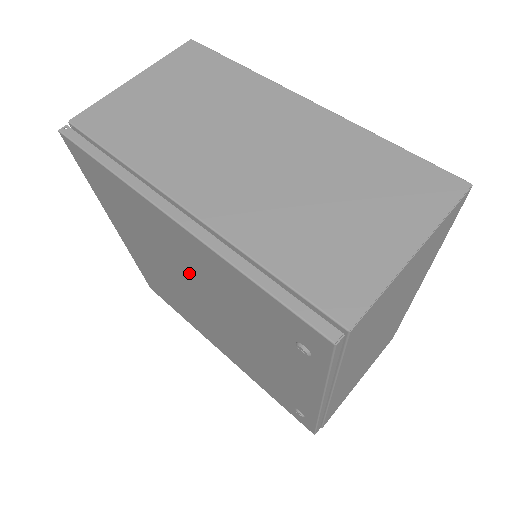
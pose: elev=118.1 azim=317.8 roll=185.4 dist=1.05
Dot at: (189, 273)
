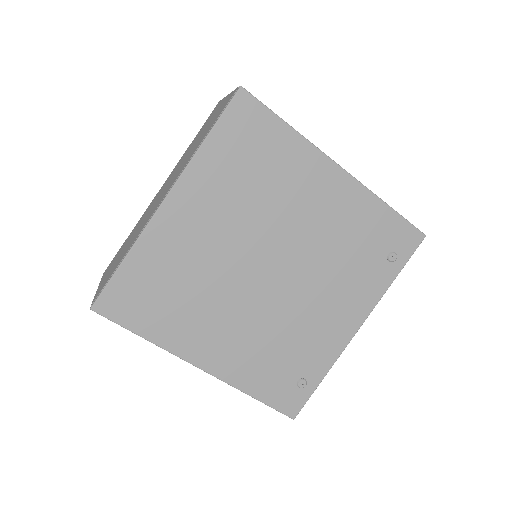
Dot at: (294, 226)
